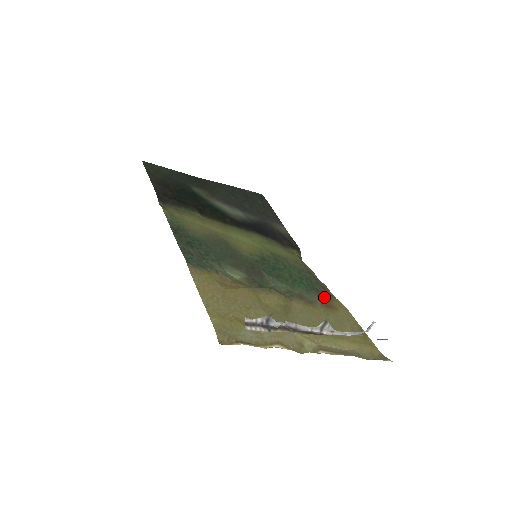
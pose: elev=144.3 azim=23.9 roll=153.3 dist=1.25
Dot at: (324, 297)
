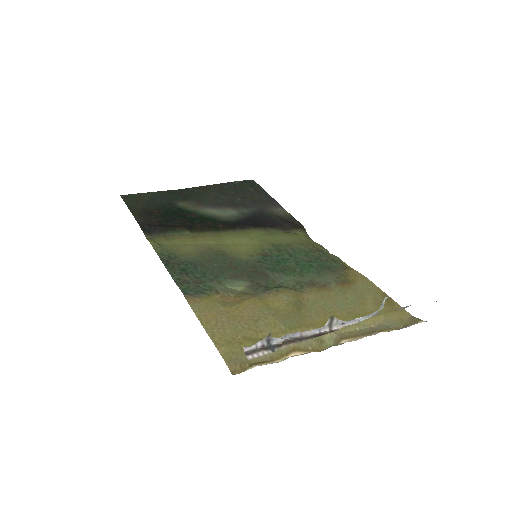
Dot at: (338, 273)
